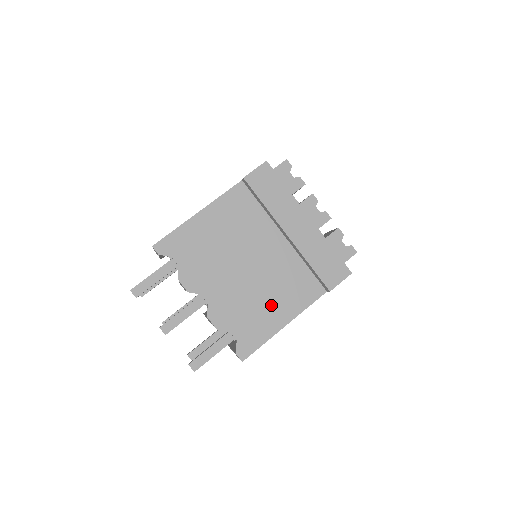
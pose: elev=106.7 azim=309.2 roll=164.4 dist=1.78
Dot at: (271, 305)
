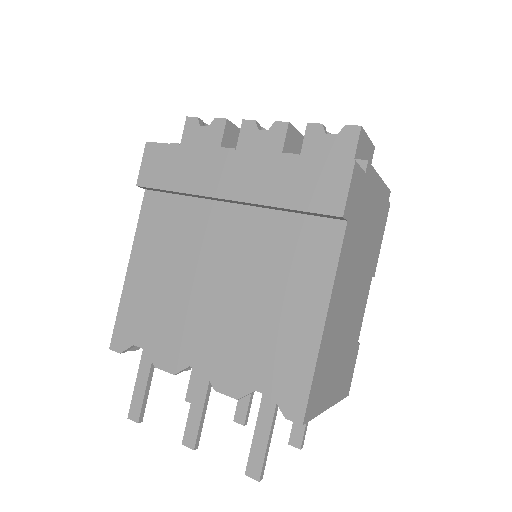
Dot at: (282, 309)
